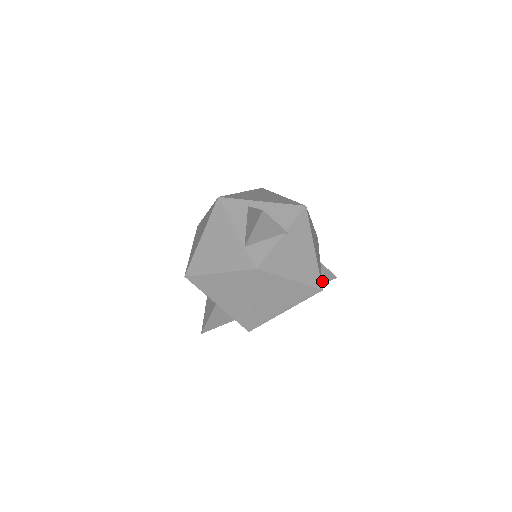
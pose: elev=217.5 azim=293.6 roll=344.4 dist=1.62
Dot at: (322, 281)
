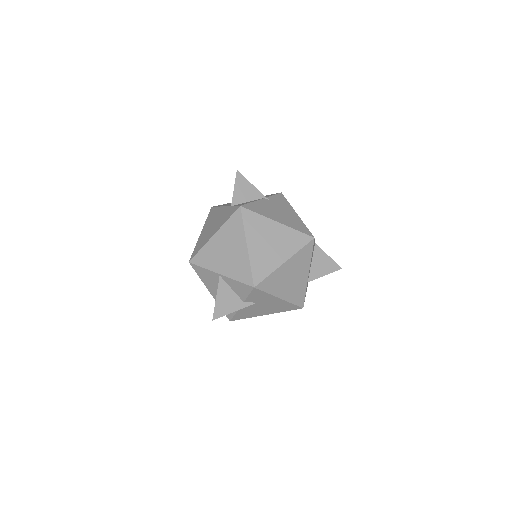
Dot at: (327, 270)
